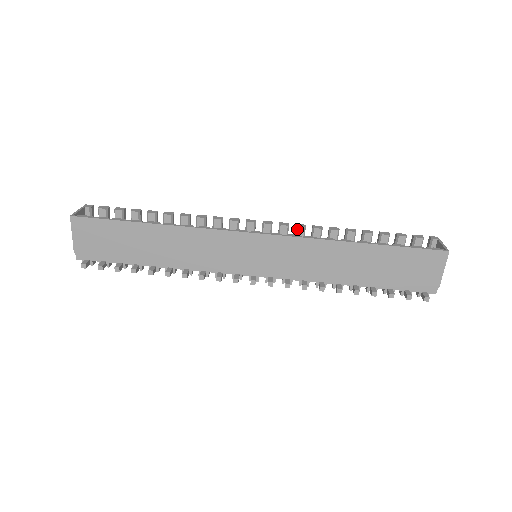
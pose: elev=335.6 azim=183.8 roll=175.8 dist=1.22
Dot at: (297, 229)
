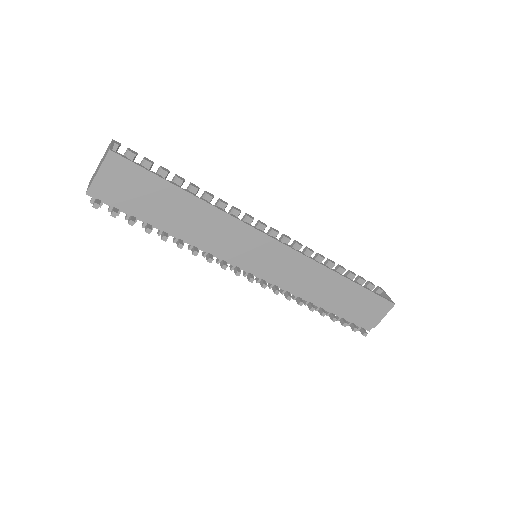
Dot at: (296, 245)
